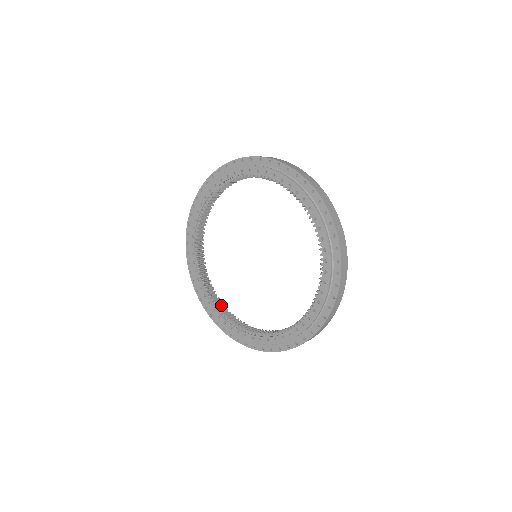
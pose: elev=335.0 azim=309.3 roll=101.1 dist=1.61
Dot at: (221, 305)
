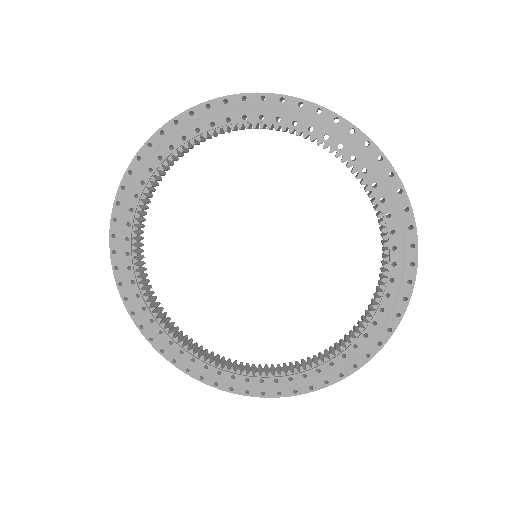
Dot at: (212, 355)
